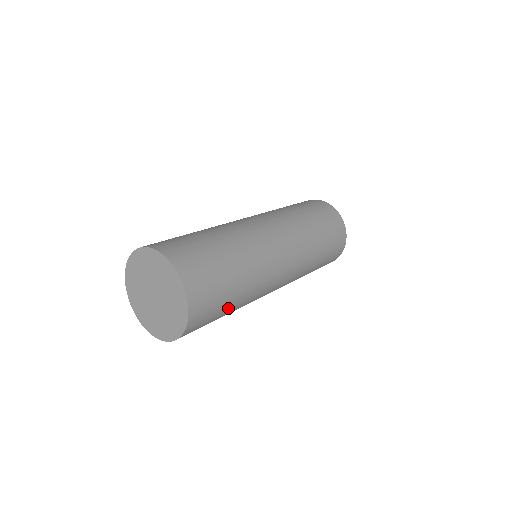
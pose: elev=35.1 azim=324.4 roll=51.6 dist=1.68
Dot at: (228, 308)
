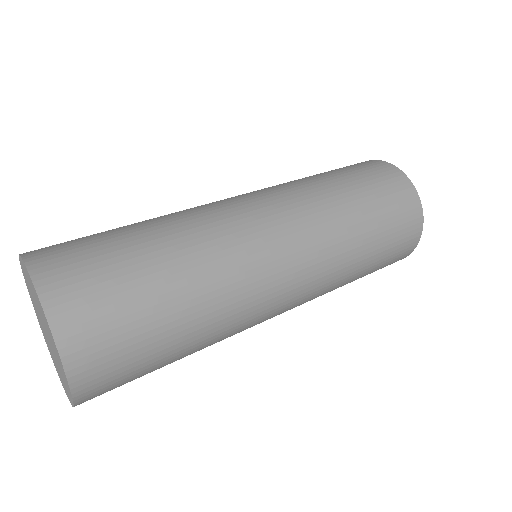
Dot at: (166, 320)
